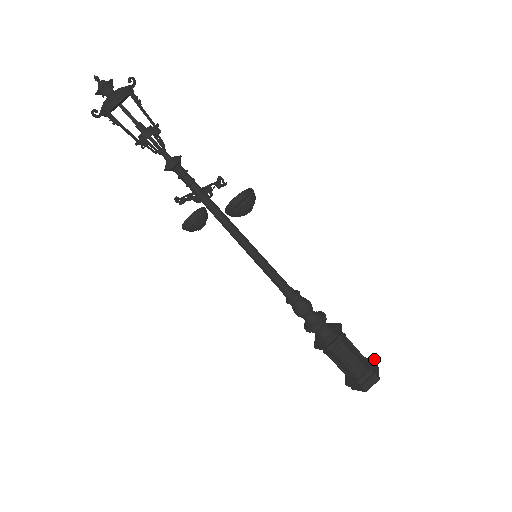
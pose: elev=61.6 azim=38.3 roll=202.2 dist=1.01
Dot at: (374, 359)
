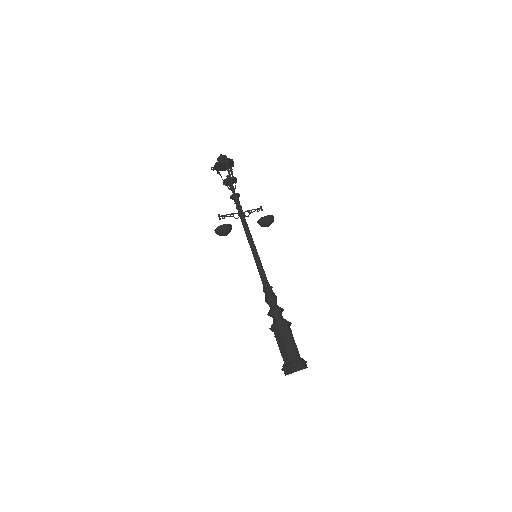
Dot at: occluded
